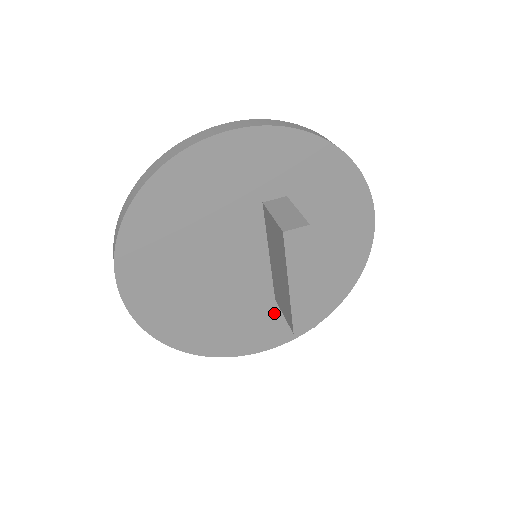
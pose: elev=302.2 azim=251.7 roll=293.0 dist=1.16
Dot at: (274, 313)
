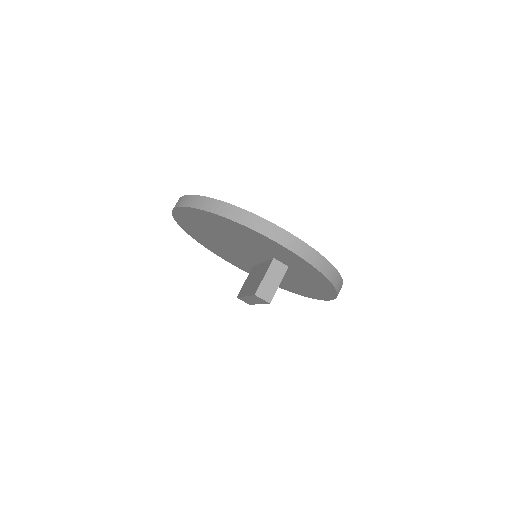
Dot at: (248, 267)
